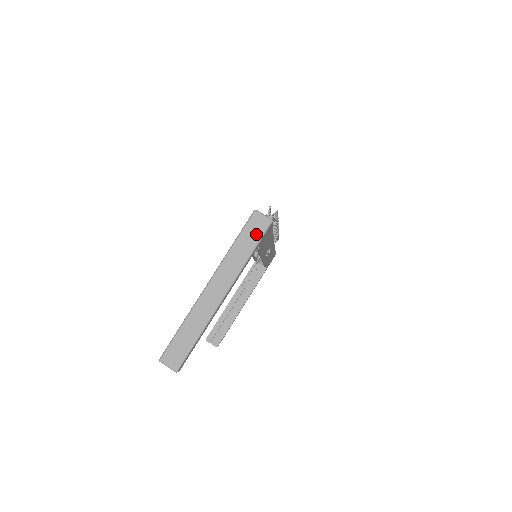
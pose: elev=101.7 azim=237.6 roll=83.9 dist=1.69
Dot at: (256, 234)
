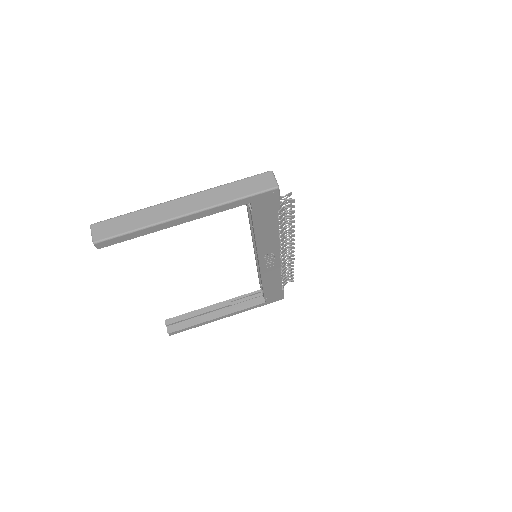
Dot at: (256, 187)
